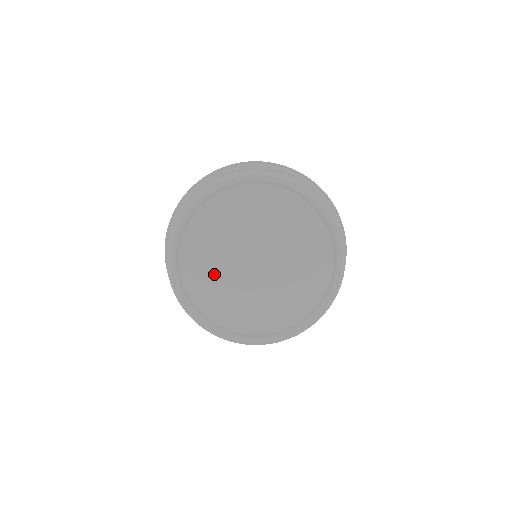
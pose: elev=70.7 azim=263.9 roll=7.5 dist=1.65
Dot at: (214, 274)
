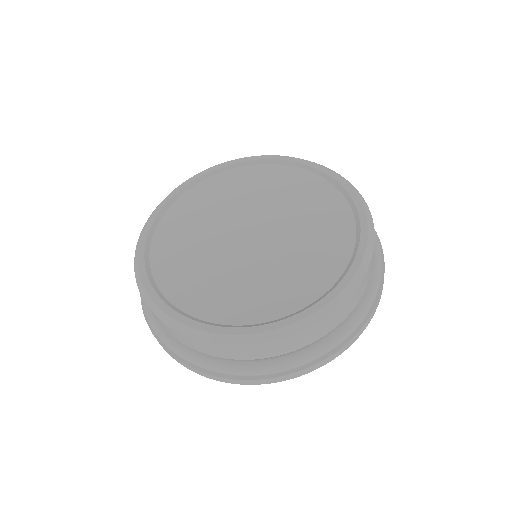
Dot at: (231, 282)
